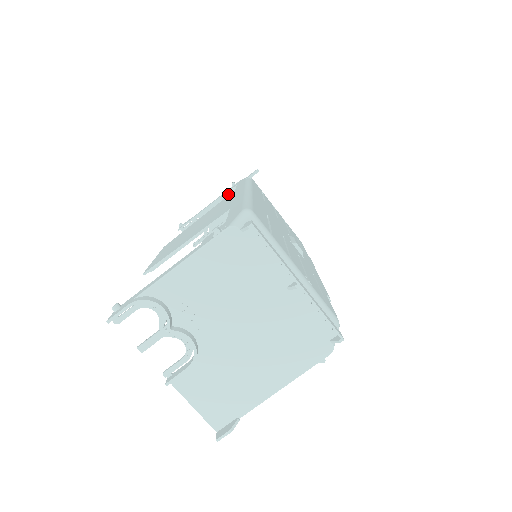
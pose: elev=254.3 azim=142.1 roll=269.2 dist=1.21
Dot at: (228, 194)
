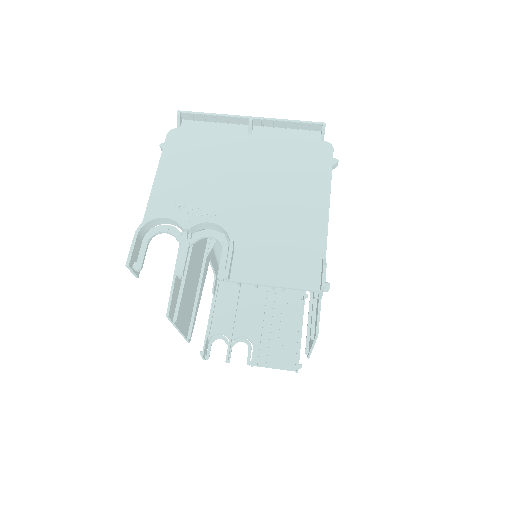
Dot at: (218, 297)
